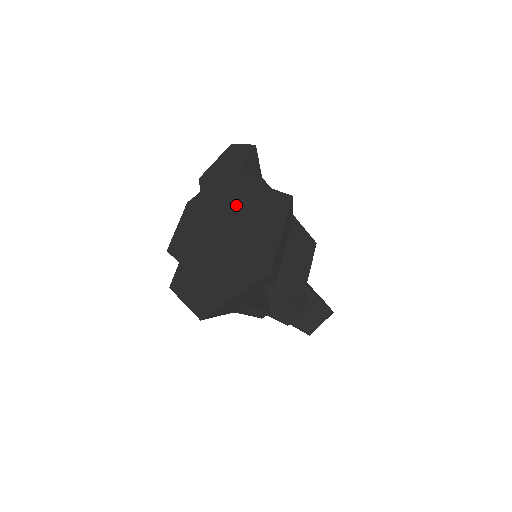
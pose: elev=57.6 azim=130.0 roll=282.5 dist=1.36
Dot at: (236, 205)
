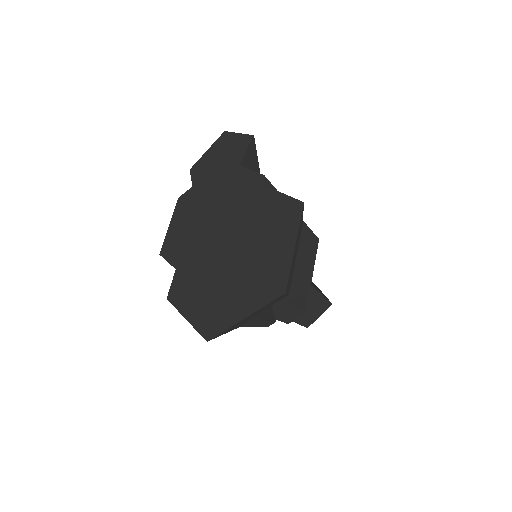
Dot at: (237, 207)
